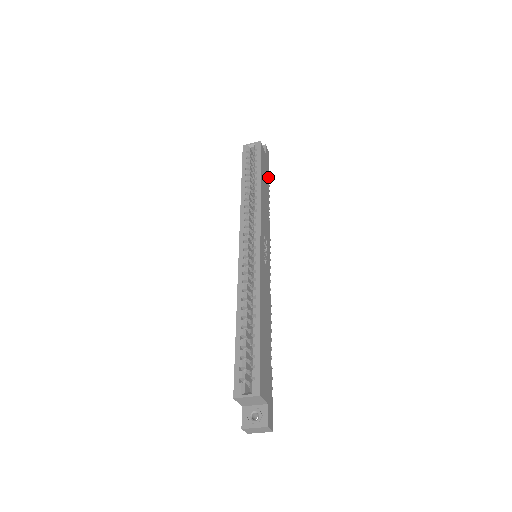
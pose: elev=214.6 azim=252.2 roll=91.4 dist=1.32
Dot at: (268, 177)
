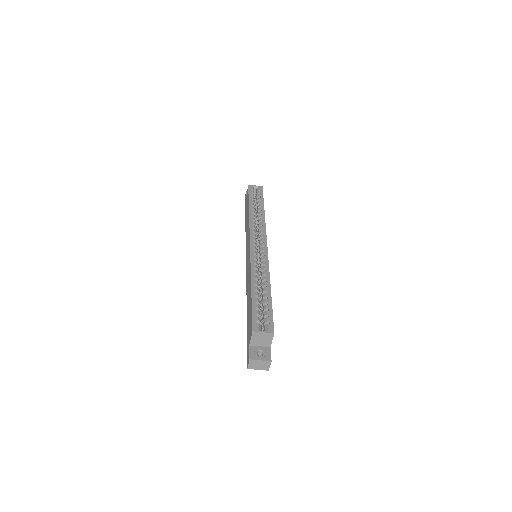
Dot at: occluded
